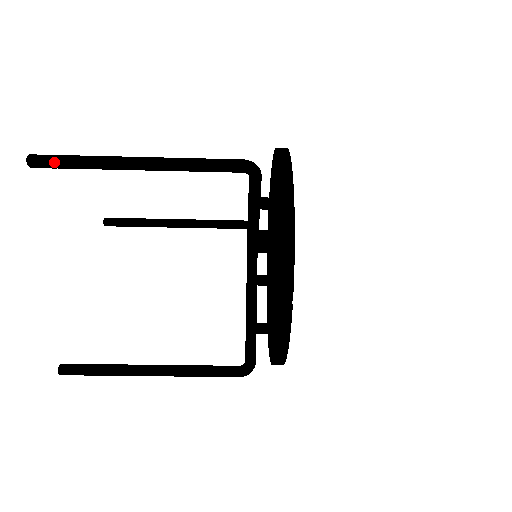
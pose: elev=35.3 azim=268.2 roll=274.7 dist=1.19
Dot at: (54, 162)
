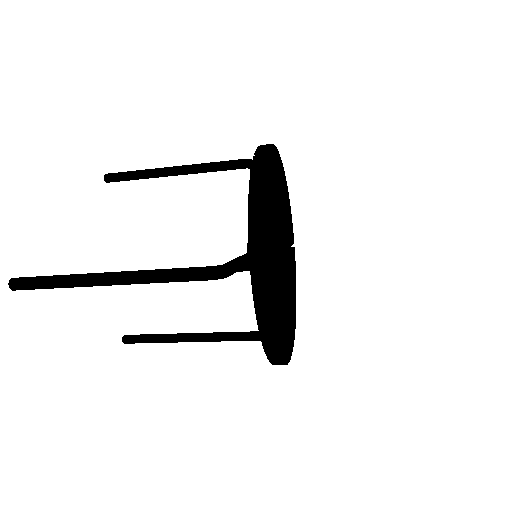
Dot at: (34, 289)
